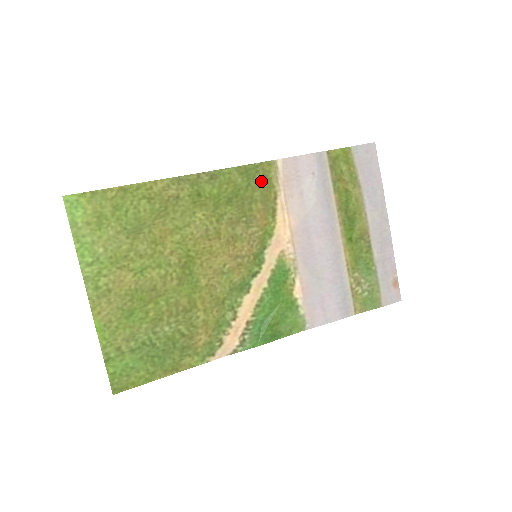
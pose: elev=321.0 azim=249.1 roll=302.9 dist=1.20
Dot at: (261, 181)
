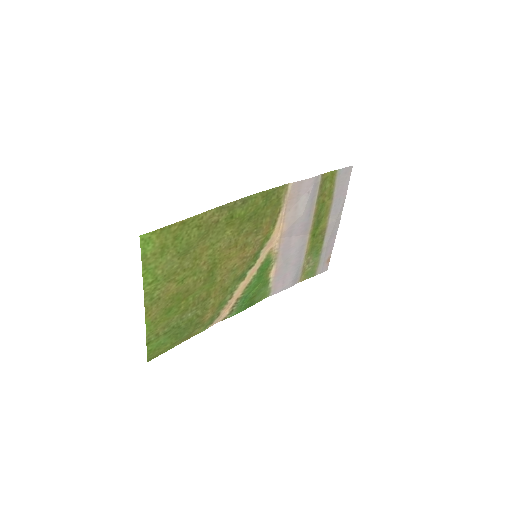
Dot at: (274, 201)
